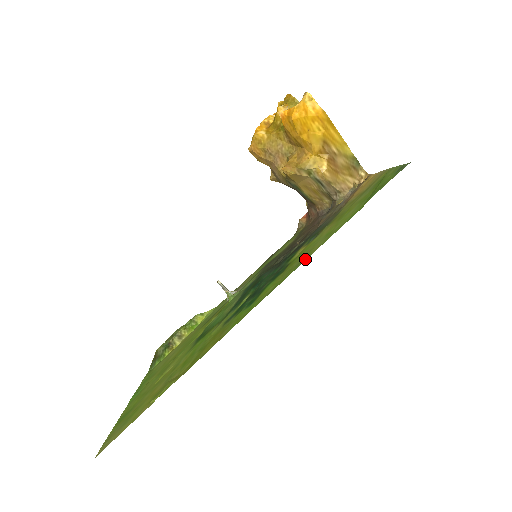
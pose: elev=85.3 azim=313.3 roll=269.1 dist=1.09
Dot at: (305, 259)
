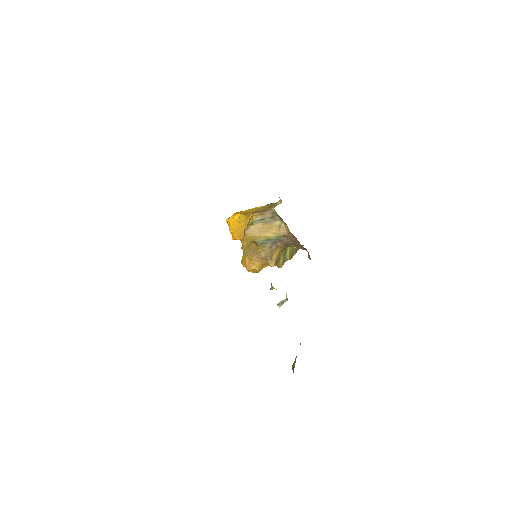
Dot at: occluded
